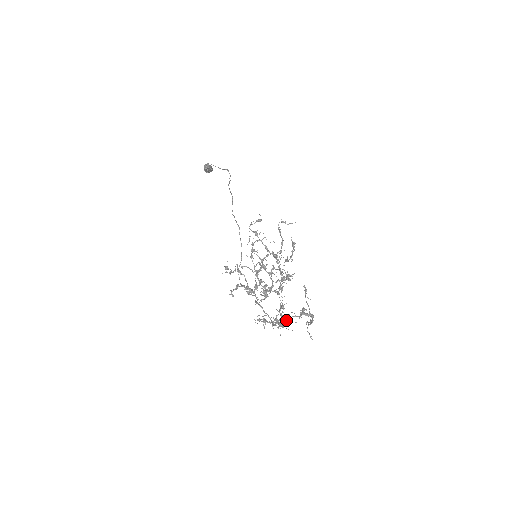
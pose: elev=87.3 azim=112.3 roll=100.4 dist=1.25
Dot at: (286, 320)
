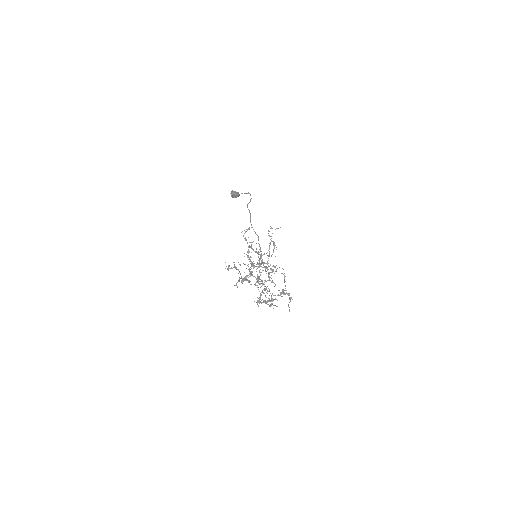
Dot at: (271, 299)
